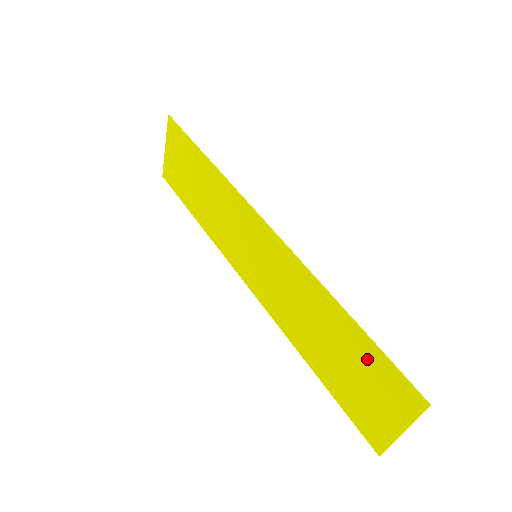
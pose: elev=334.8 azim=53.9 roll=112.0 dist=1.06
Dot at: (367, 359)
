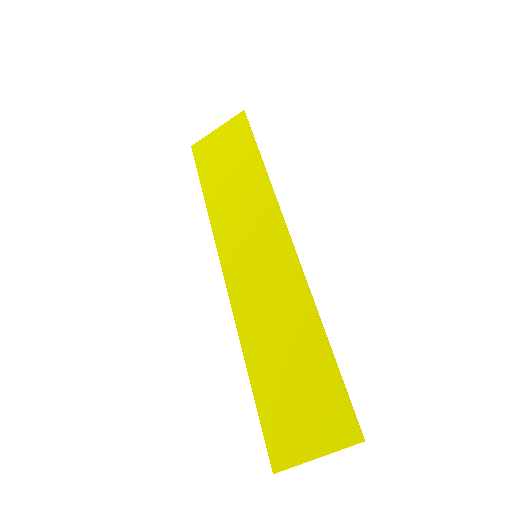
Dot at: (323, 383)
